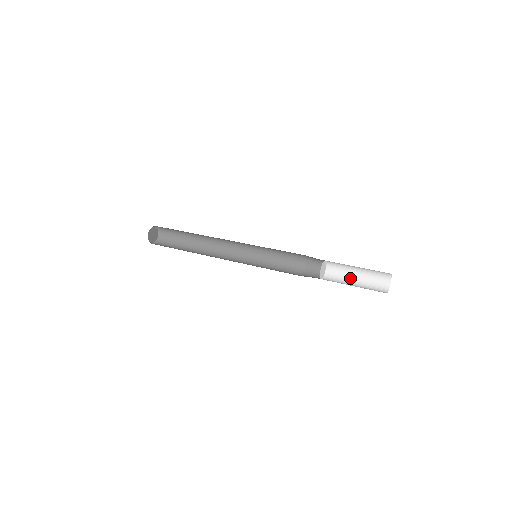
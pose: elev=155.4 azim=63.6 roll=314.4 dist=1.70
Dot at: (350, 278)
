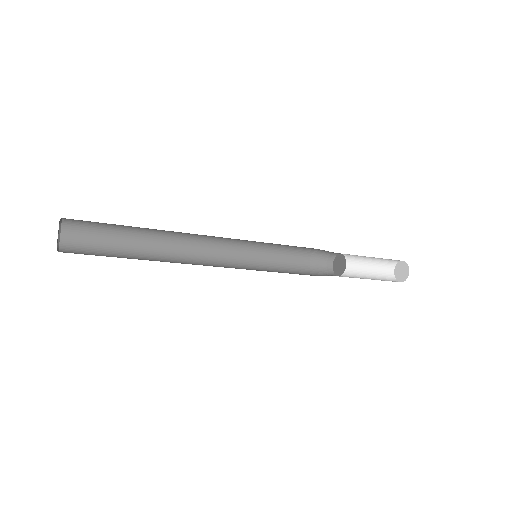
Dot at: (359, 267)
